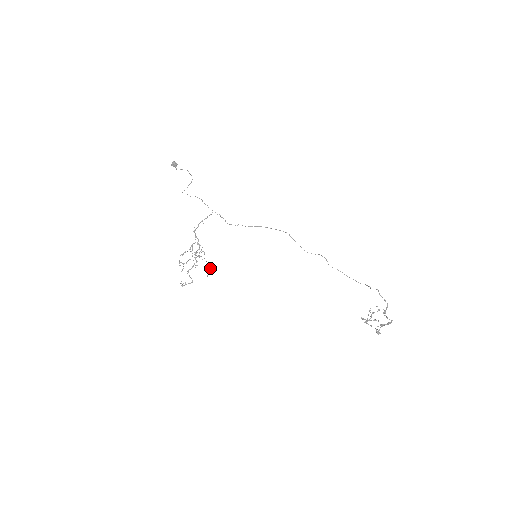
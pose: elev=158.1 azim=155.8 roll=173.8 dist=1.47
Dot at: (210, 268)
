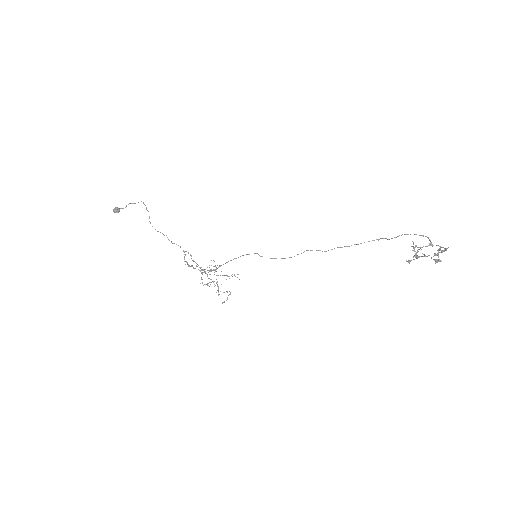
Dot at: (232, 274)
